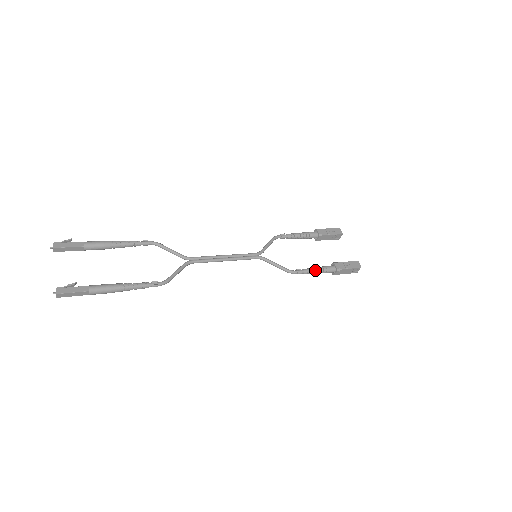
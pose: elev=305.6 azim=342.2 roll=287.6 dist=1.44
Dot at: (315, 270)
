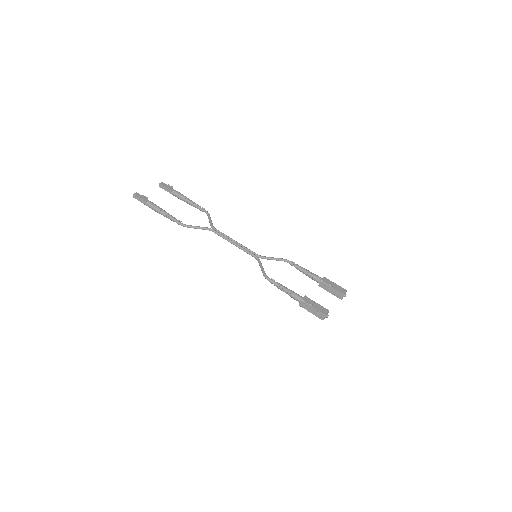
Dot at: (284, 288)
